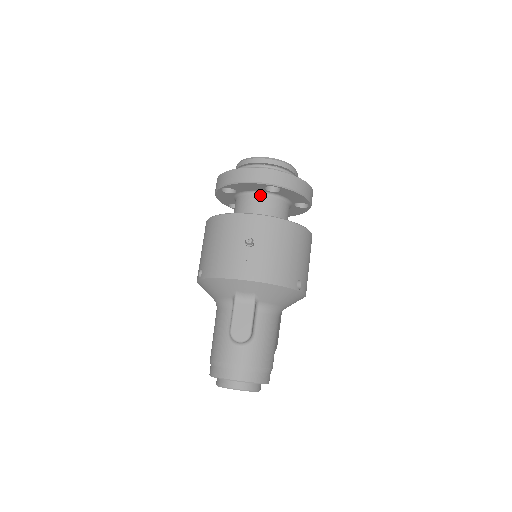
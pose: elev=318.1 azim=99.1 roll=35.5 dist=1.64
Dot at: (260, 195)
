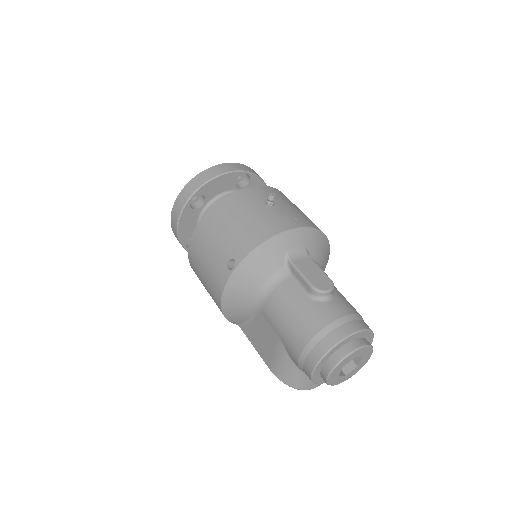
Dot at: occluded
